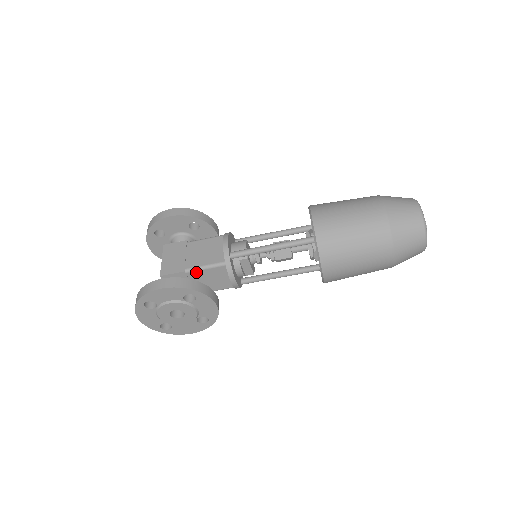
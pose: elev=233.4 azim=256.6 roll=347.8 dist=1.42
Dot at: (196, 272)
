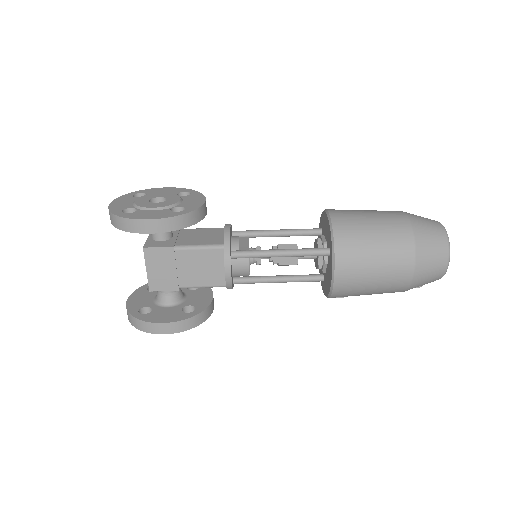
Dot at: (191, 230)
